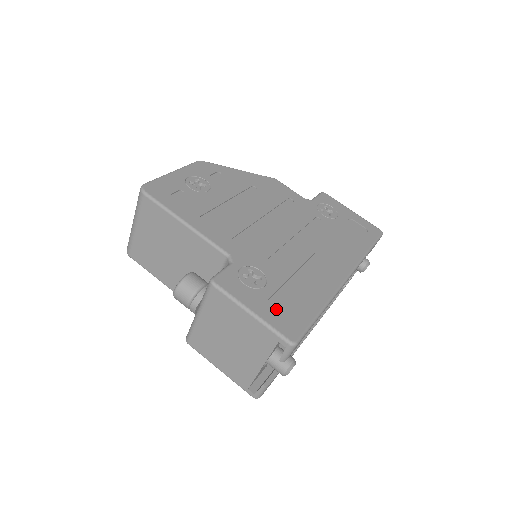
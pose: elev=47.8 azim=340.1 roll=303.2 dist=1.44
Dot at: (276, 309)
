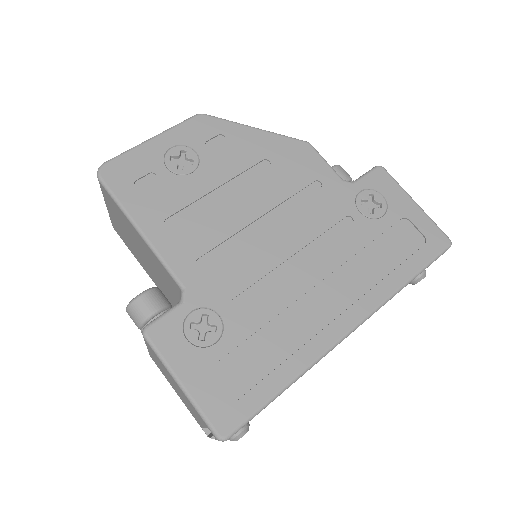
Dot at: (219, 381)
